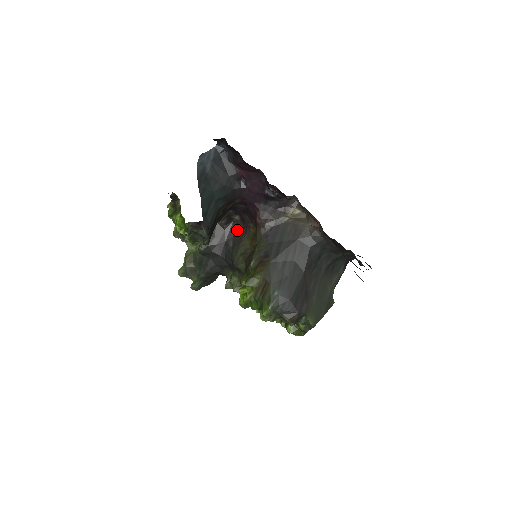
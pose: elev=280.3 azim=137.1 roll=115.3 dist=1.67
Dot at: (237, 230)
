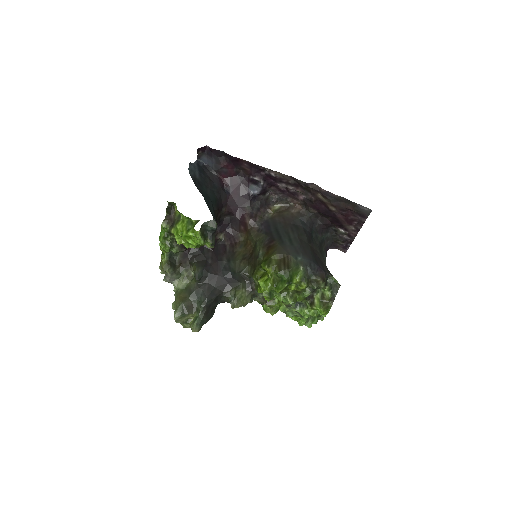
Dot at: (225, 248)
